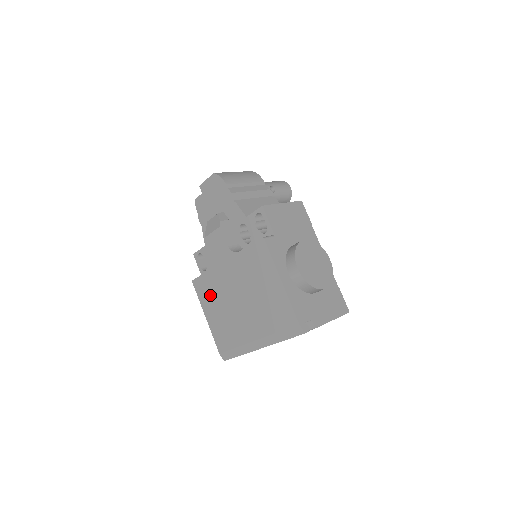
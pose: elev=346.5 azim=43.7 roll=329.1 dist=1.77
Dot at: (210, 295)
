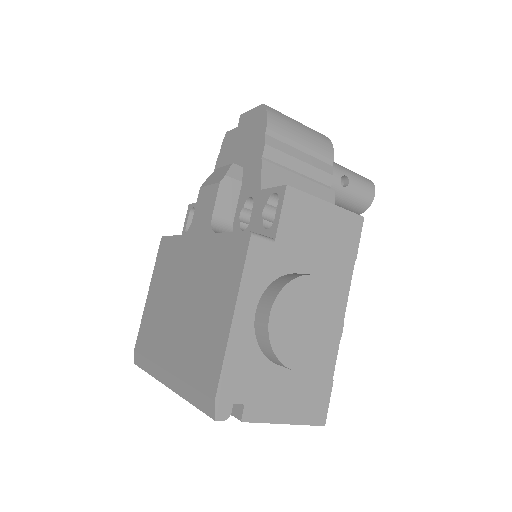
Dot at: (165, 269)
